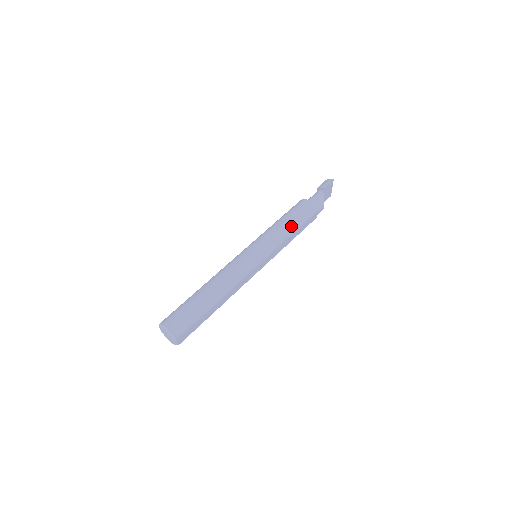
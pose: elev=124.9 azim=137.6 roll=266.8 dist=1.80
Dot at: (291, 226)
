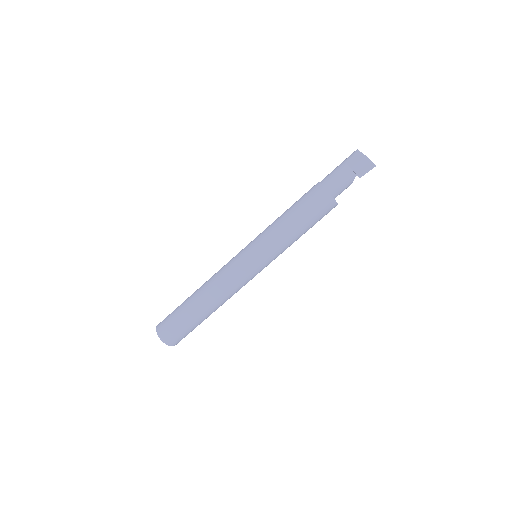
Dot at: occluded
